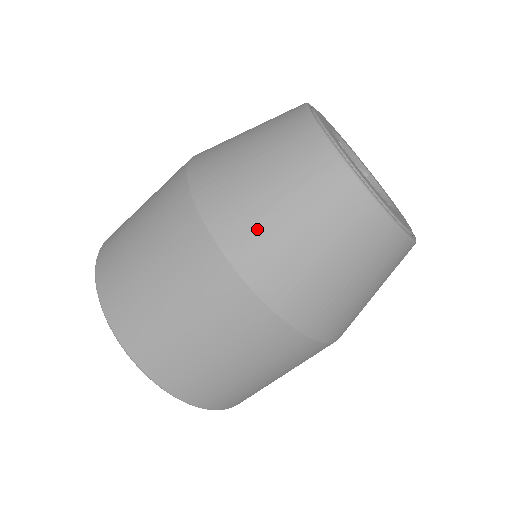
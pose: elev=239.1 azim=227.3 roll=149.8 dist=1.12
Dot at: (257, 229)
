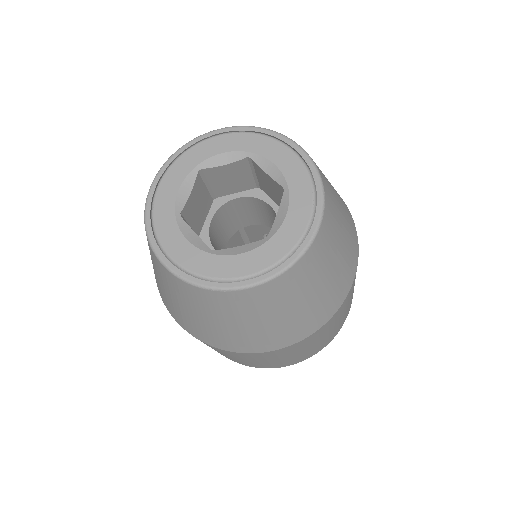
Dot at: occluded
